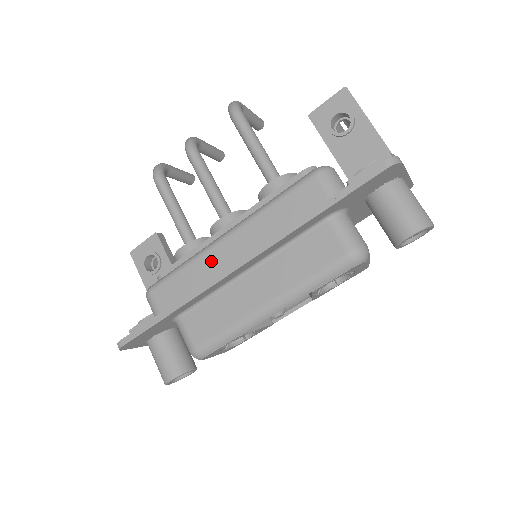
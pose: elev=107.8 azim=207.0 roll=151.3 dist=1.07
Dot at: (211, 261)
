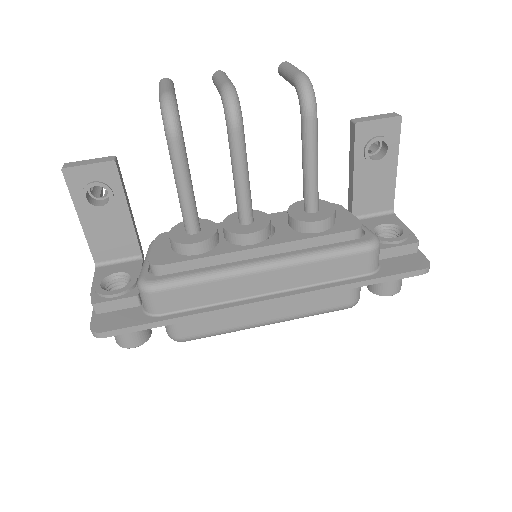
Dot at: (241, 285)
